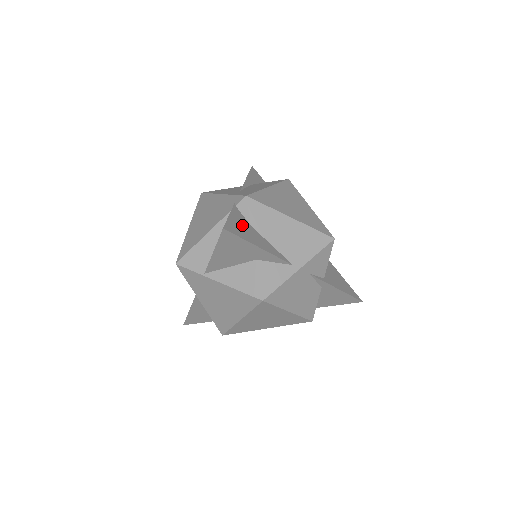
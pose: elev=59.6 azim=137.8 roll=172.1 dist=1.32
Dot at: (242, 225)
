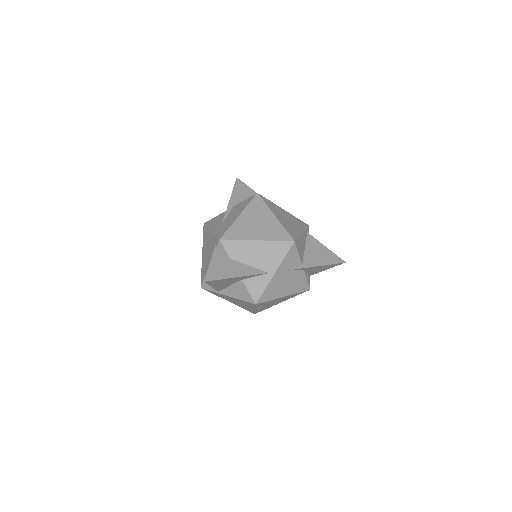
Dot at: (221, 265)
